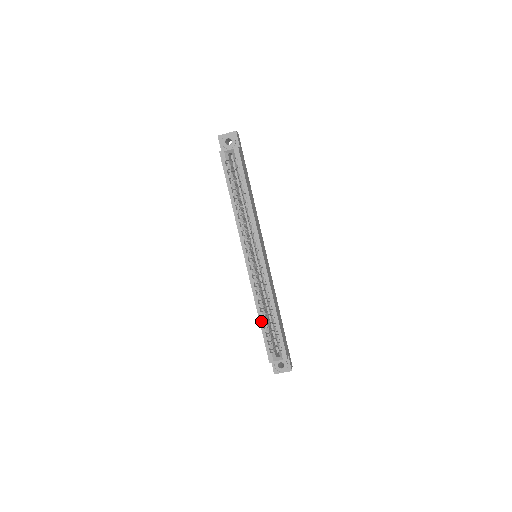
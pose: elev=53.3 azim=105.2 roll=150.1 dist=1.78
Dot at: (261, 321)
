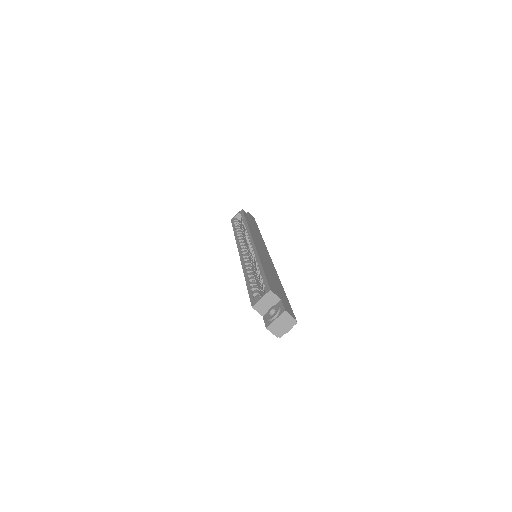
Dot at: (247, 280)
